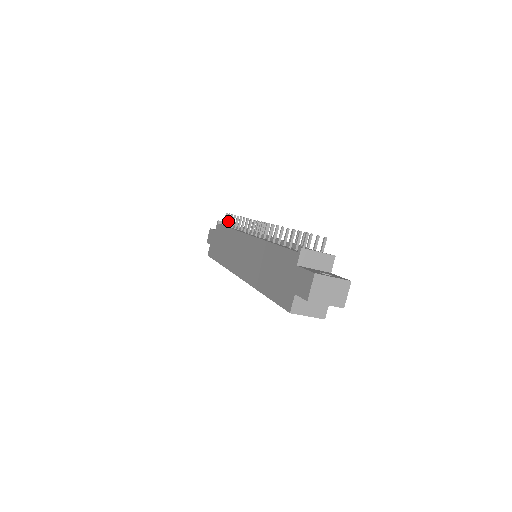
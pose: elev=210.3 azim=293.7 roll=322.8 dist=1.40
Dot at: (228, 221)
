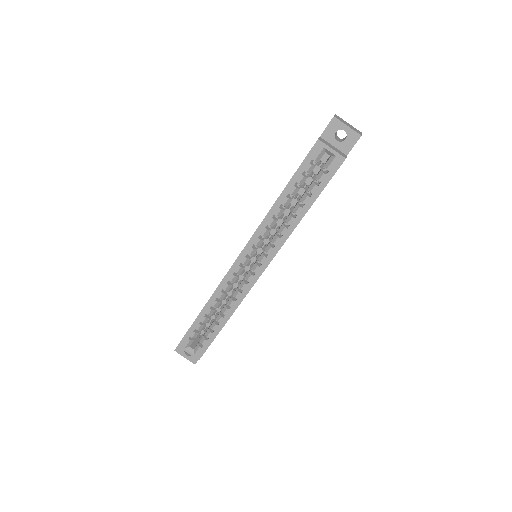
Dot at: occluded
